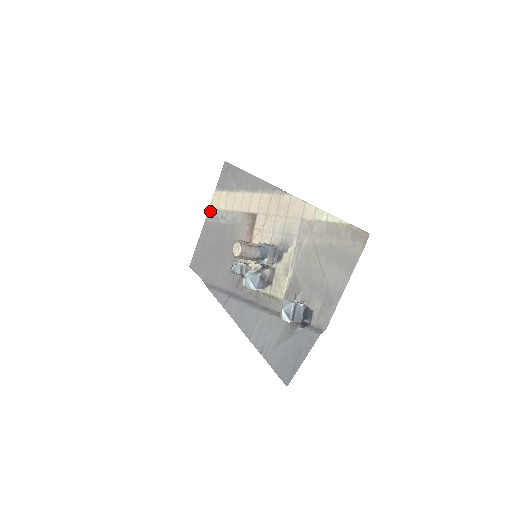
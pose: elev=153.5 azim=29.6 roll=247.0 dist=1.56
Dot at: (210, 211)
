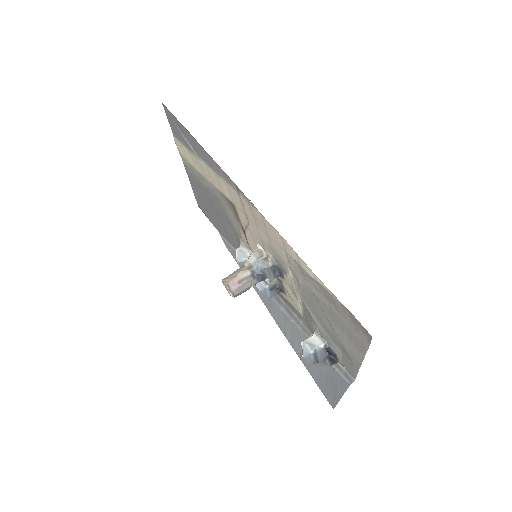
Dot at: (183, 160)
